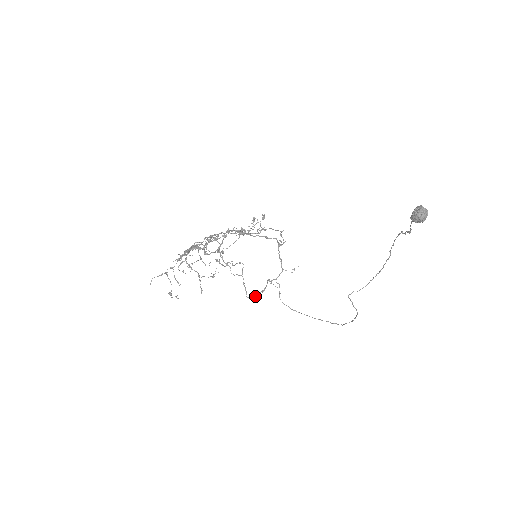
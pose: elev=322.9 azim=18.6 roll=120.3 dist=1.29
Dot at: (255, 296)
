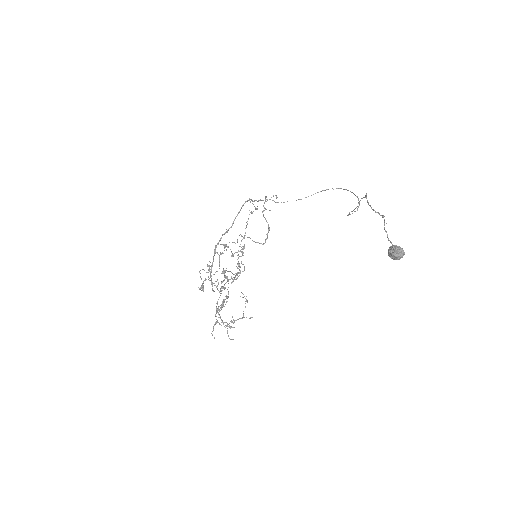
Dot at: (267, 237)
